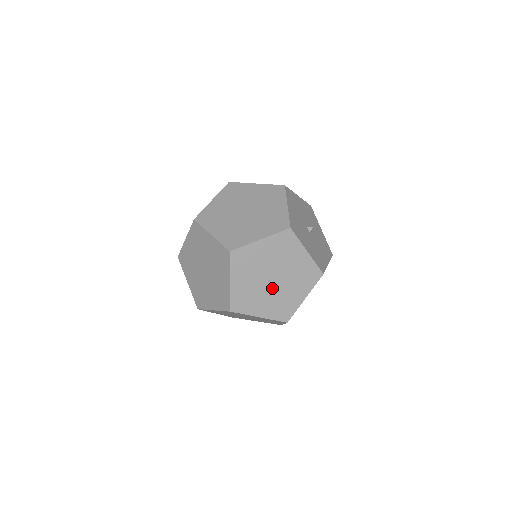
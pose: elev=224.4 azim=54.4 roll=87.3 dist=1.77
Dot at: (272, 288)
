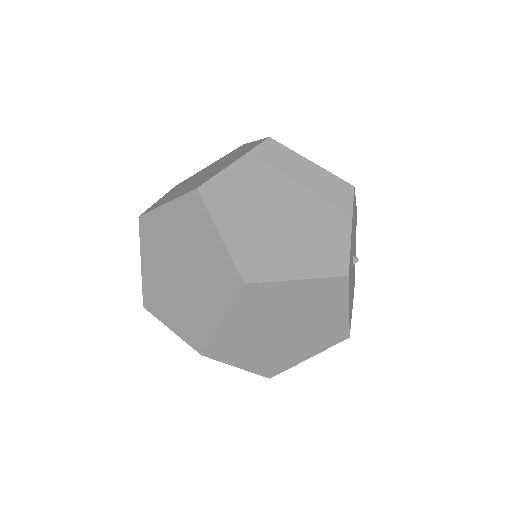
Dot at: (275, 339)
